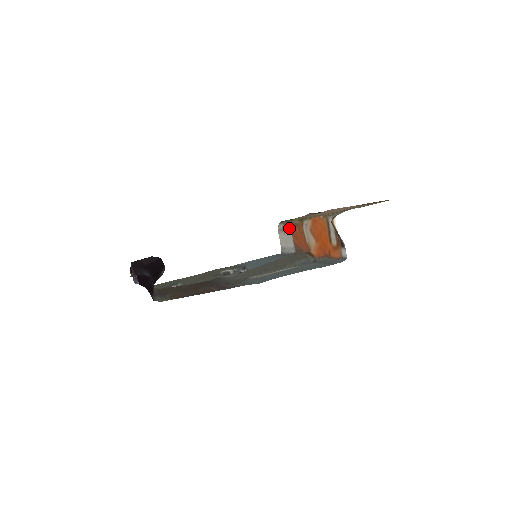
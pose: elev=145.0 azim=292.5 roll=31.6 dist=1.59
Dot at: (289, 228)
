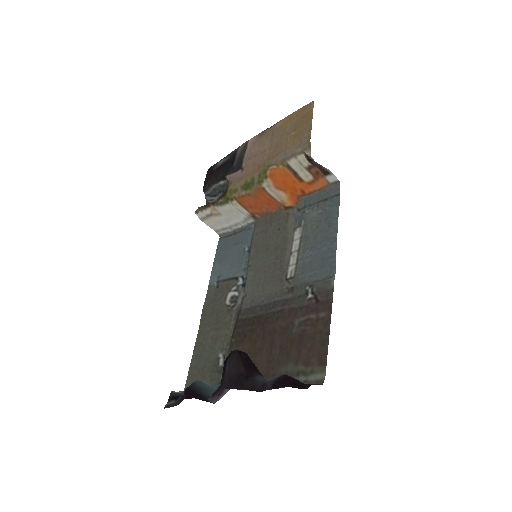
Dot at: (230, 206)
